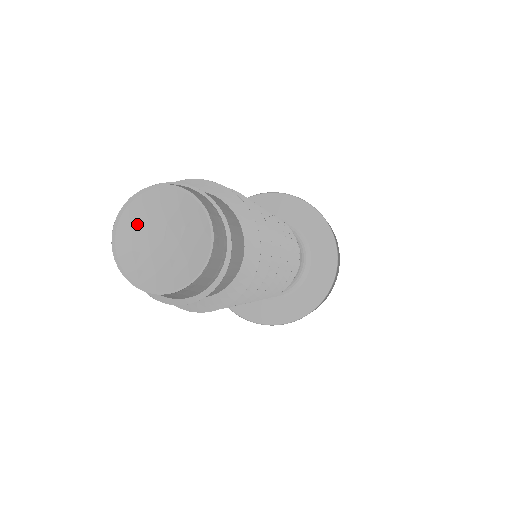
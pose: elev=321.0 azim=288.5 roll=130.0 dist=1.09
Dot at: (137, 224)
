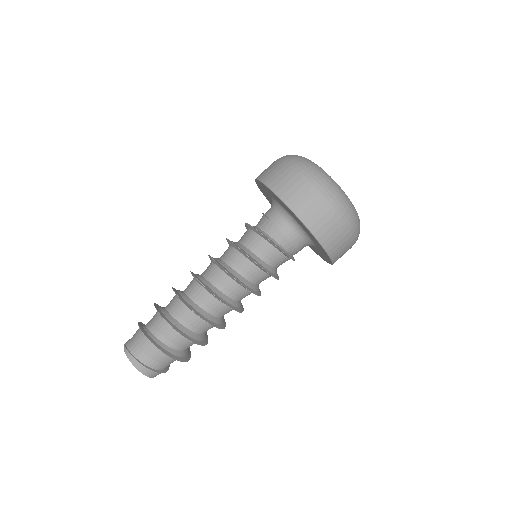
Dot at: occluded
